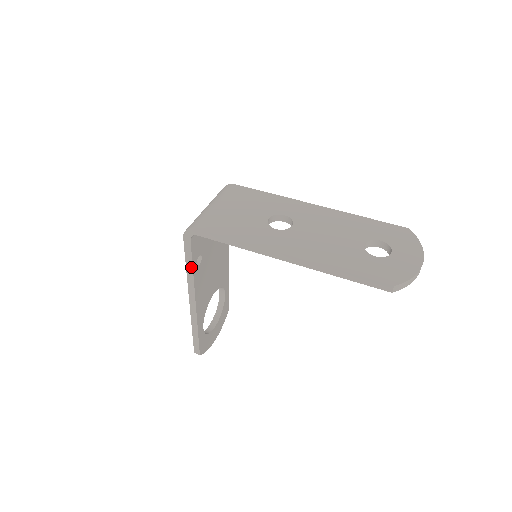
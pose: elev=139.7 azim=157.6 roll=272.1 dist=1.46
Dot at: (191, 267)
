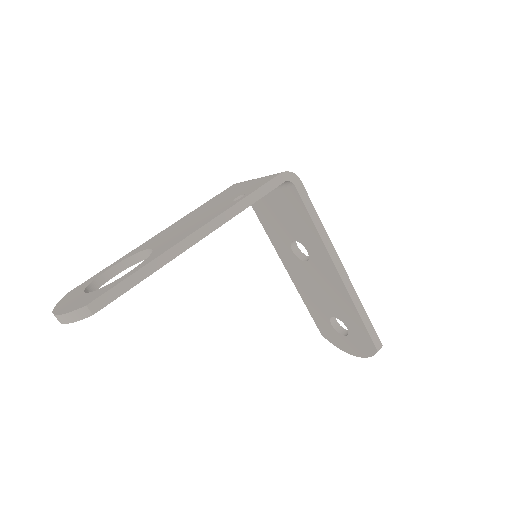
Dot at: (251, 202)
